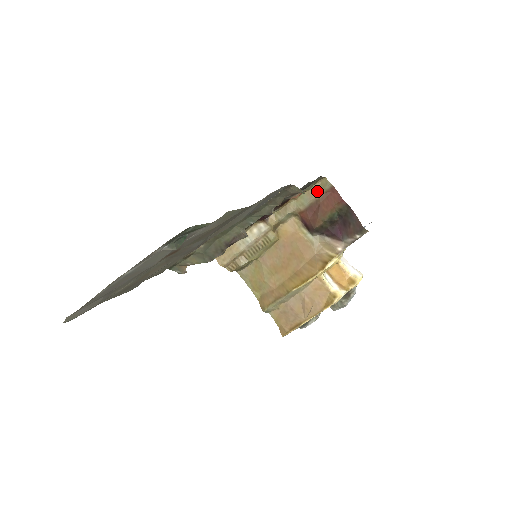
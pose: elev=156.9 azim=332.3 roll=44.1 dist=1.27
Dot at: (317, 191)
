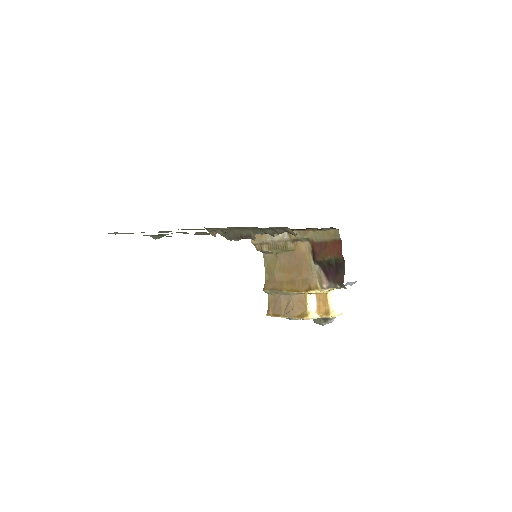
Dot at: (329, 235)
